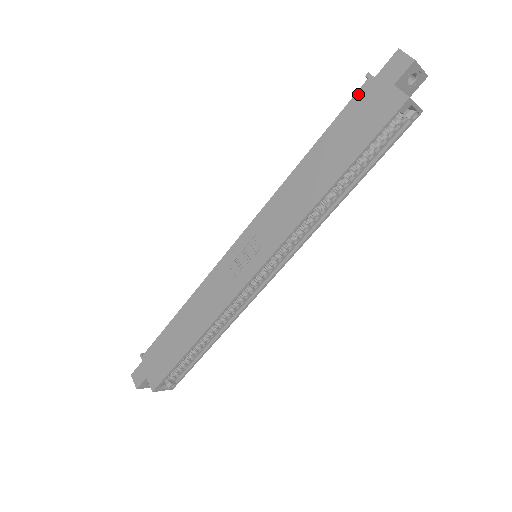
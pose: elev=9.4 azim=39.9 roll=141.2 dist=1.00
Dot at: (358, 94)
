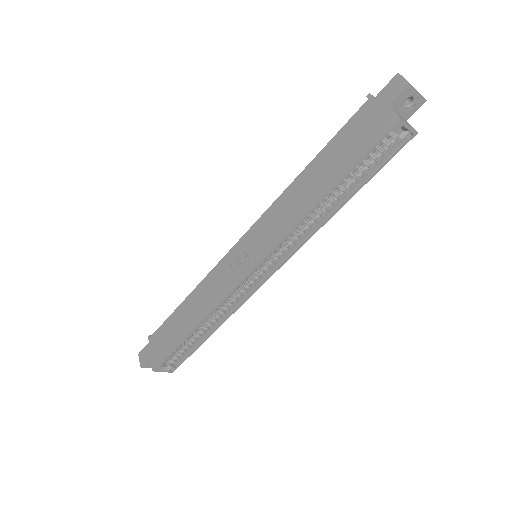
Dot at: (358, 112)
